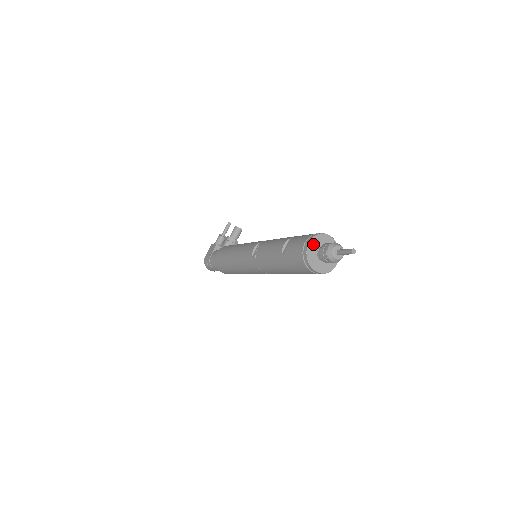
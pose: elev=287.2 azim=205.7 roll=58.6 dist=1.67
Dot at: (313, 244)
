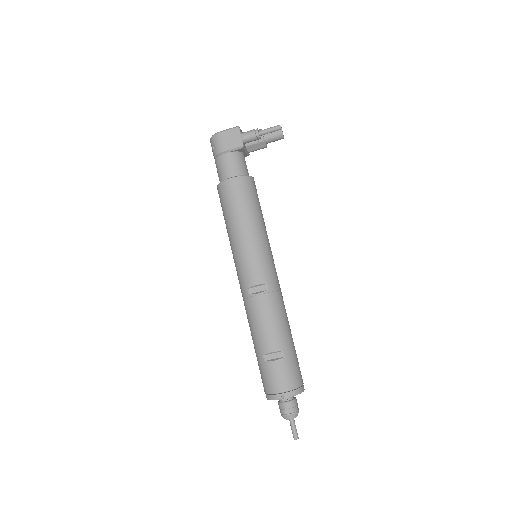
Dot at: (286, 397)
